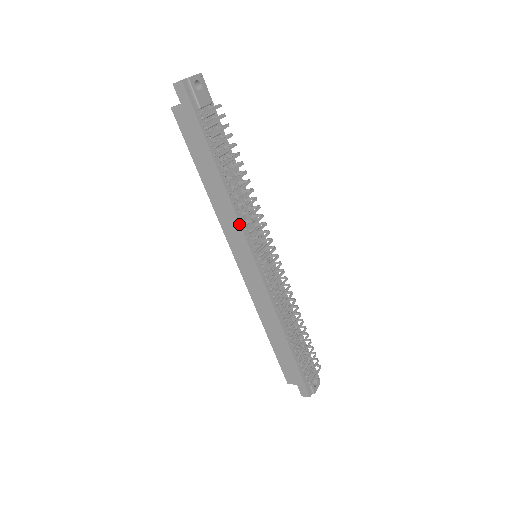
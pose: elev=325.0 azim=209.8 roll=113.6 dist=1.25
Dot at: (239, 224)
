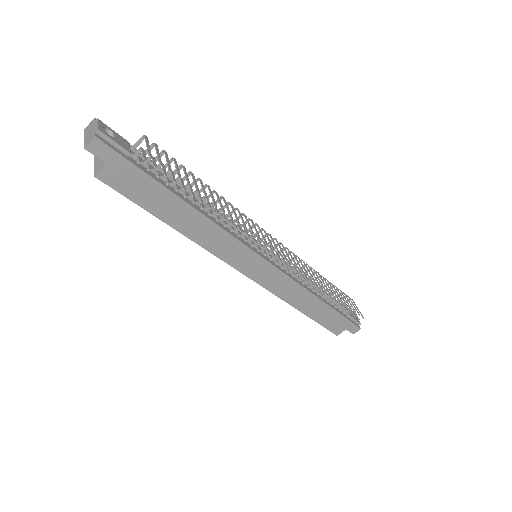
Dot at: (234, 238)
